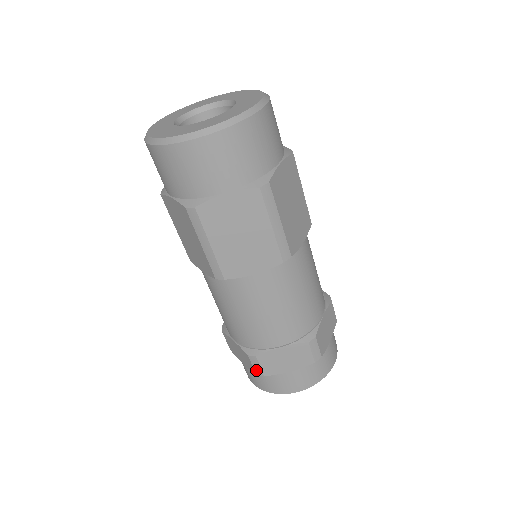
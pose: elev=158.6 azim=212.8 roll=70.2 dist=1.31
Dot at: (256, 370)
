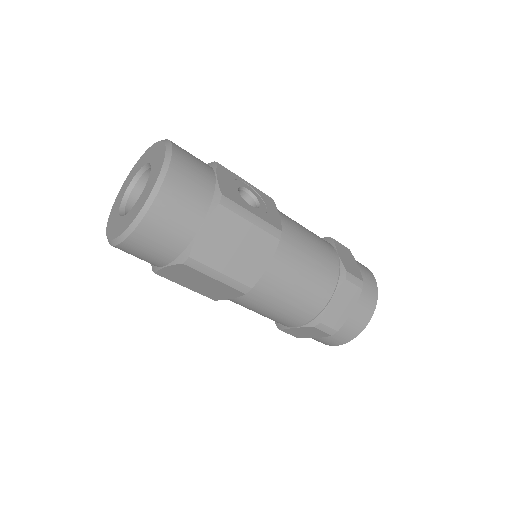
Dot at: occluded
